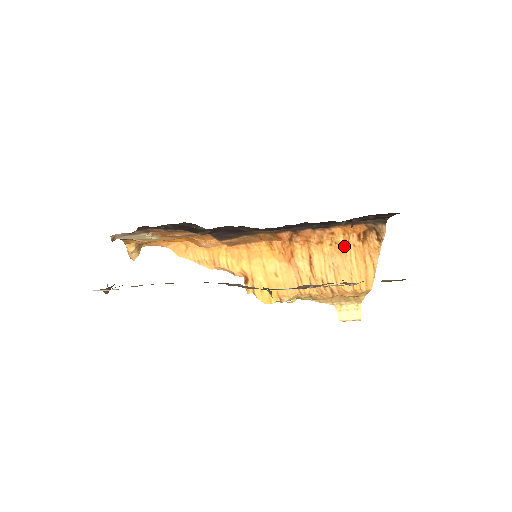
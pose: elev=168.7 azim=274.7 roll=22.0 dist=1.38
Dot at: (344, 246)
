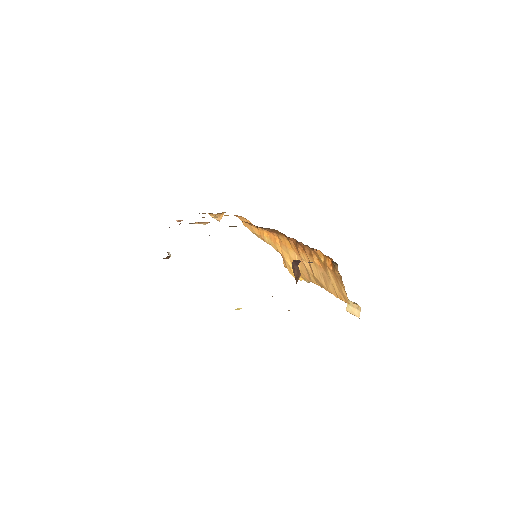
Dot at: (324, 265)
